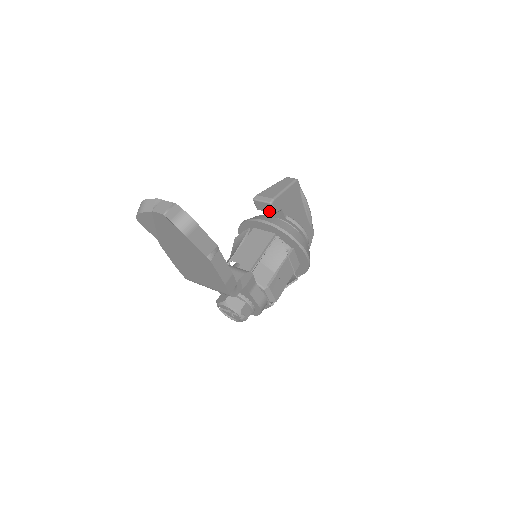
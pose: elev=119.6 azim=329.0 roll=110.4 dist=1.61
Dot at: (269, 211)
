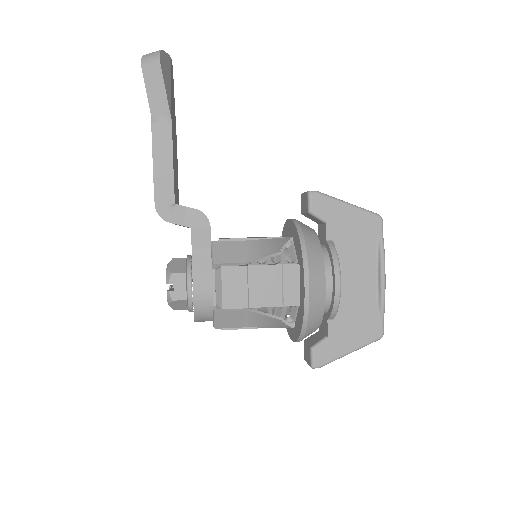
Dot at: (306, 209)
